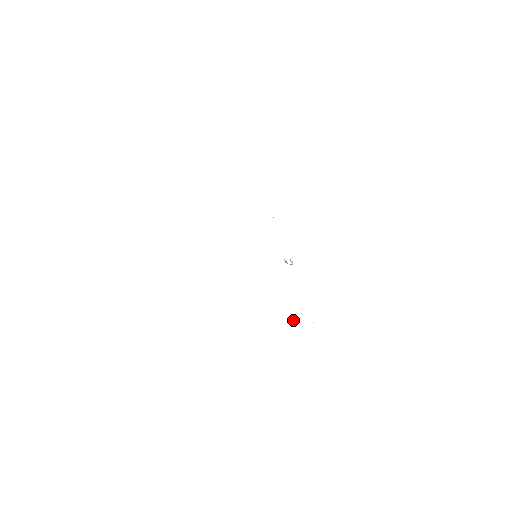
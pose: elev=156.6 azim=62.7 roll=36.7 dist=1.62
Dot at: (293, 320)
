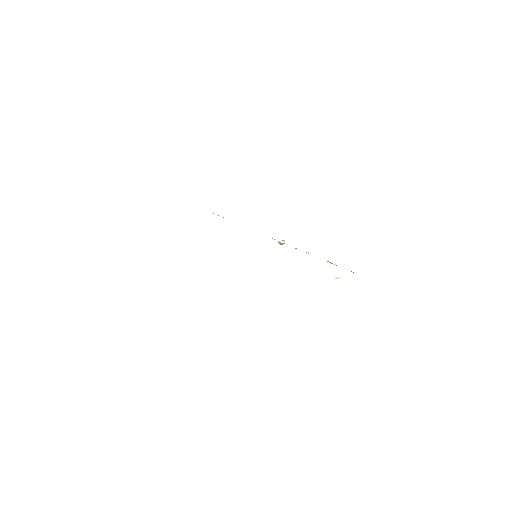
Dot at: (336, 278)
